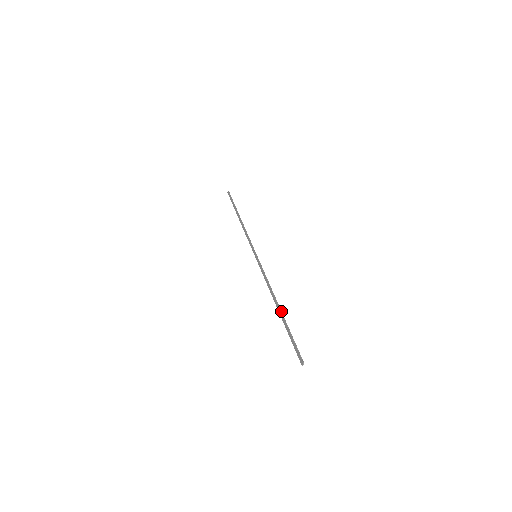
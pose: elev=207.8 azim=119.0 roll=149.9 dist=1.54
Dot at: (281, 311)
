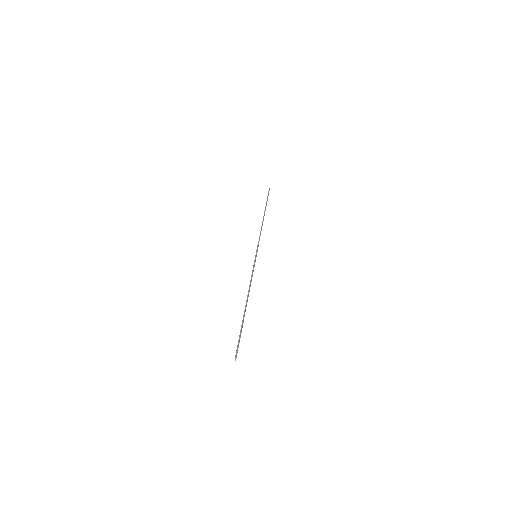
Dot at: (245, 310)
